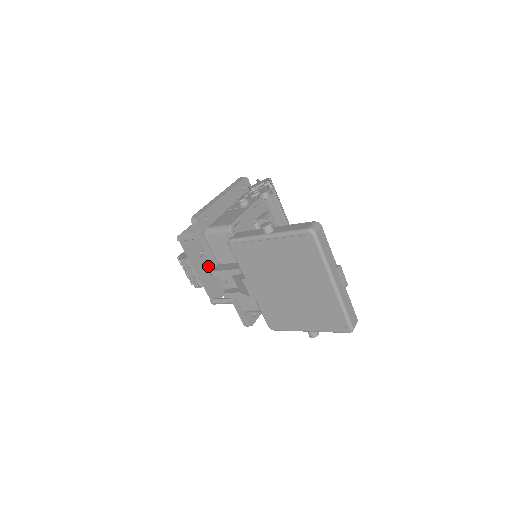
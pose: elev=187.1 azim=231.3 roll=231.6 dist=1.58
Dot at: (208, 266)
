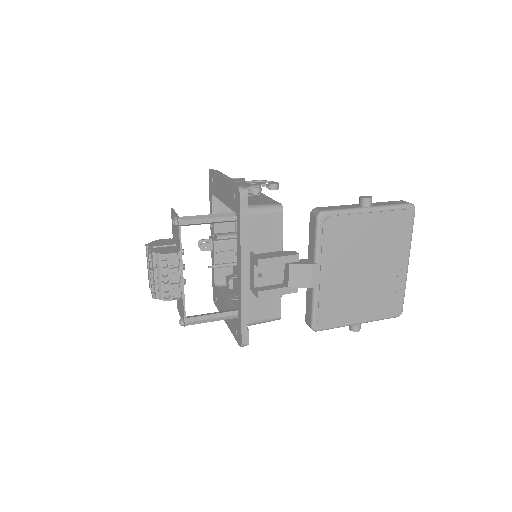
Dot at: occluded
